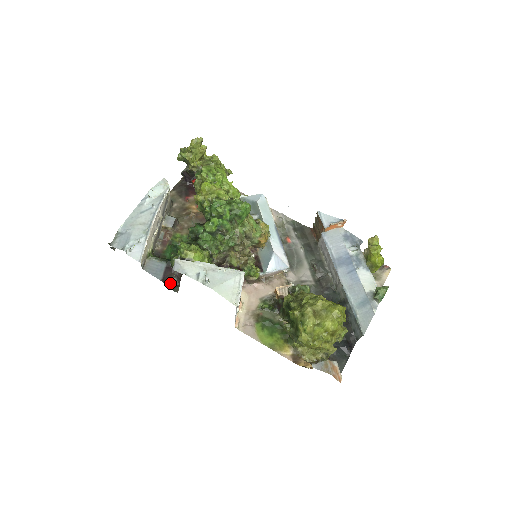
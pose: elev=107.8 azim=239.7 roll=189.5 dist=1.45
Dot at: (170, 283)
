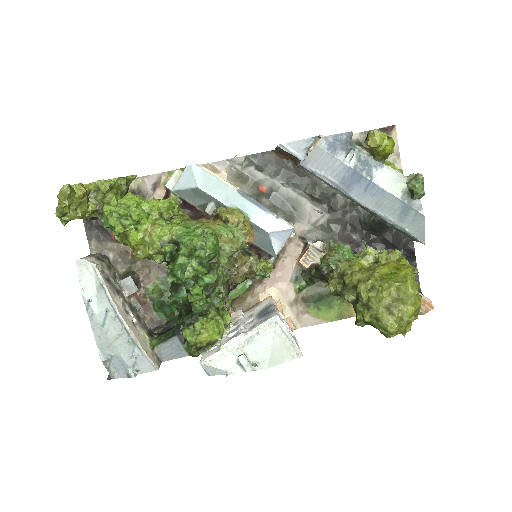
Dot at: occluded
